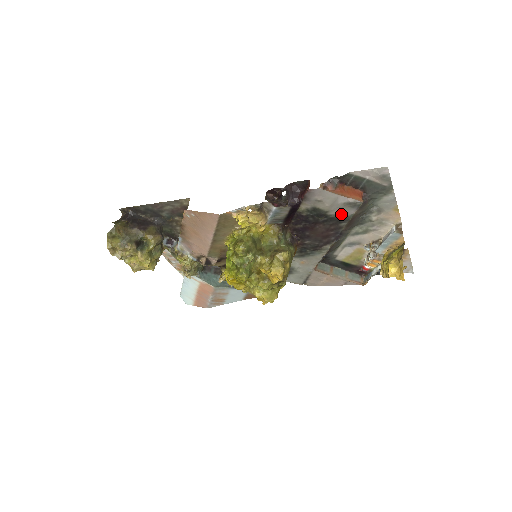
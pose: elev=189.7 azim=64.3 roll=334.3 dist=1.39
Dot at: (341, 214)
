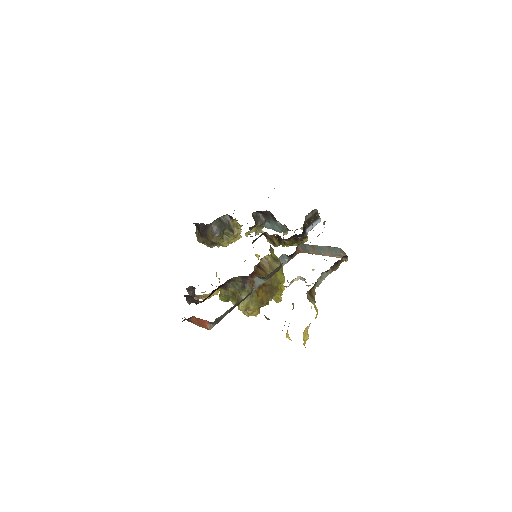
Dot at: occluded
